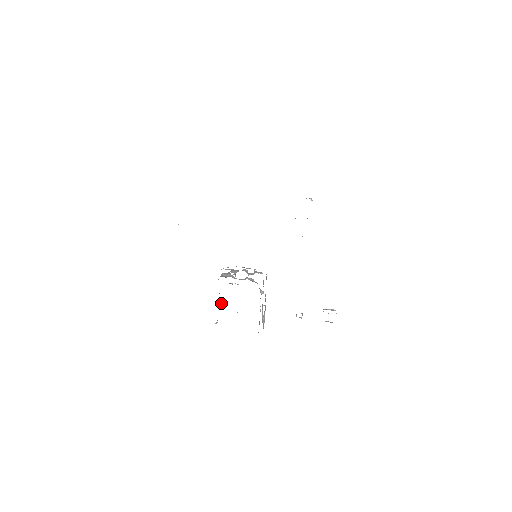
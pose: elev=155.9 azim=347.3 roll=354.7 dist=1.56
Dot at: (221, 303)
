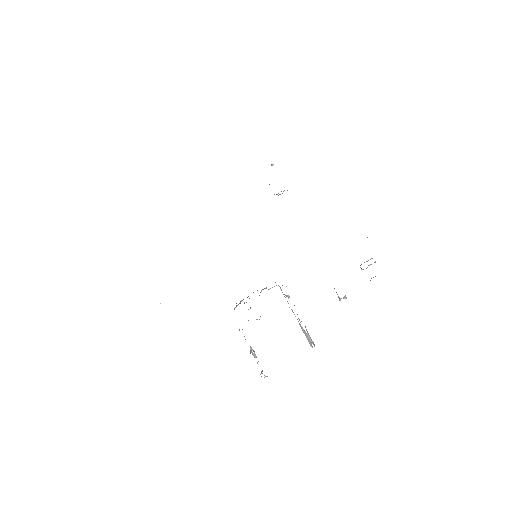
Dot at: (254, 354)
